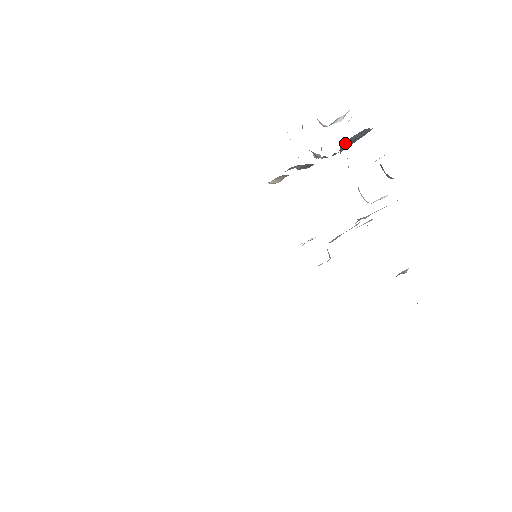
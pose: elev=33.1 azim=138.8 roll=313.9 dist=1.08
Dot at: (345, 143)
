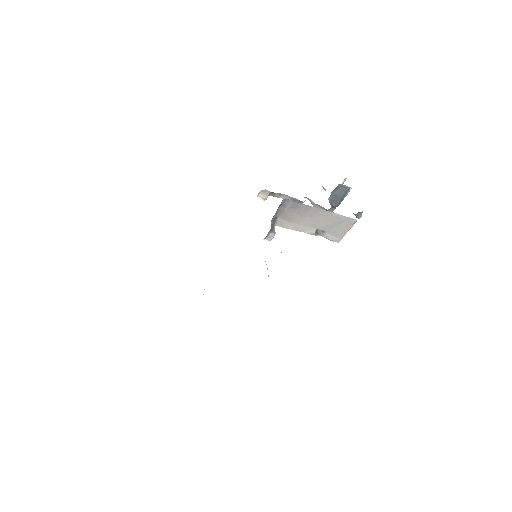
Dot at: (333, 197)
